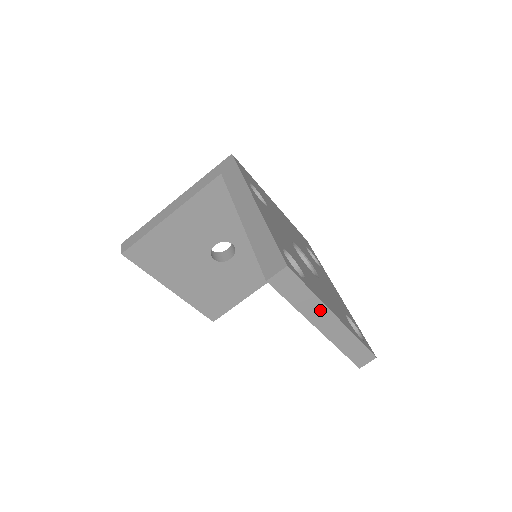
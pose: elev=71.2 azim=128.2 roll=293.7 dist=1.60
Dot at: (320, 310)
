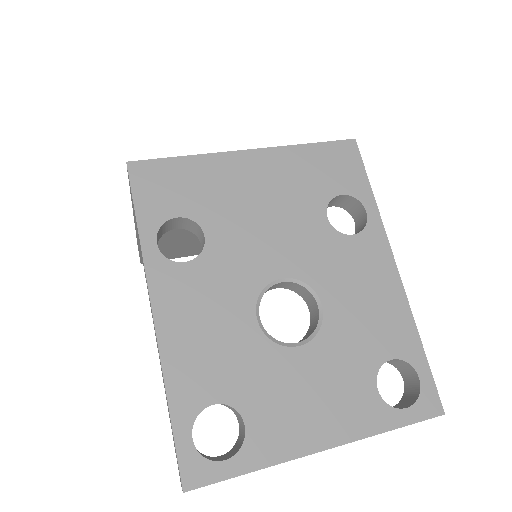
Dot at: (288, 459)
